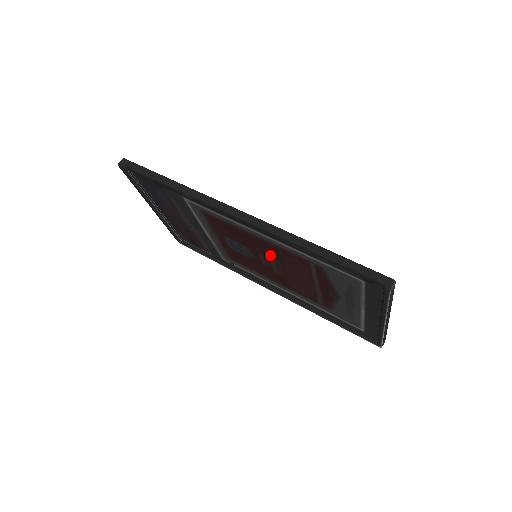
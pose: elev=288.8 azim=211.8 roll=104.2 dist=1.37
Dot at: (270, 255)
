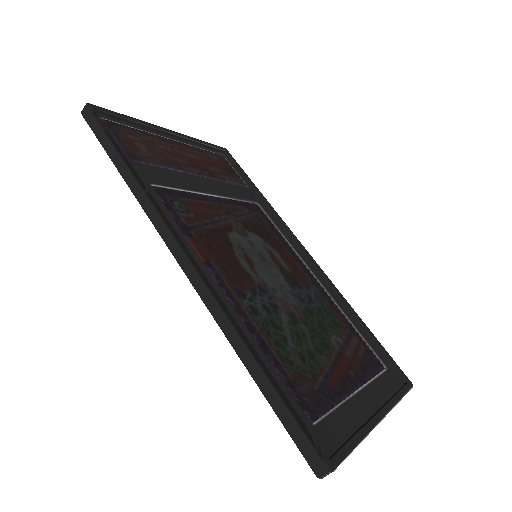
Dot at: (254, 282)
